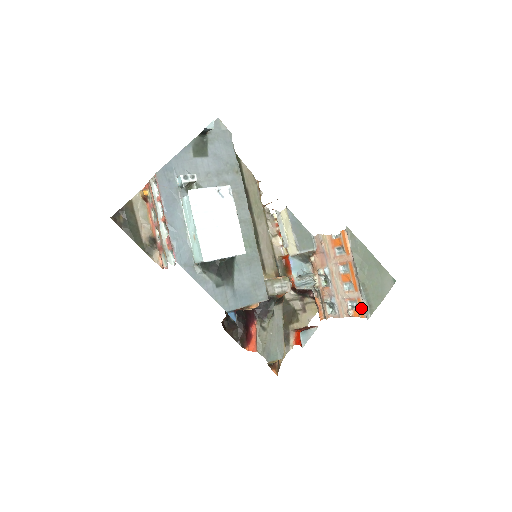
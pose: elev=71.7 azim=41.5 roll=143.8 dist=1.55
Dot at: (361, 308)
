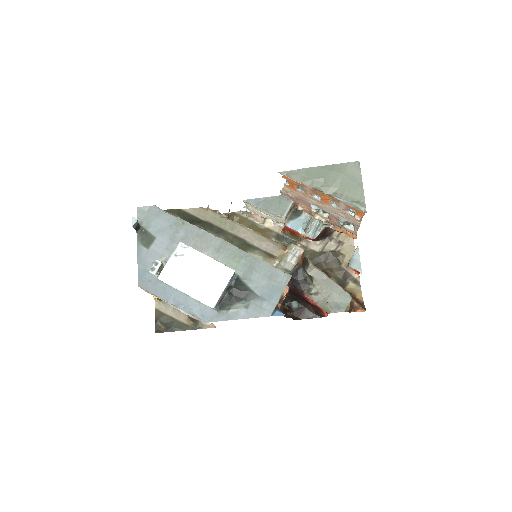
Dot at: (355, 209)
